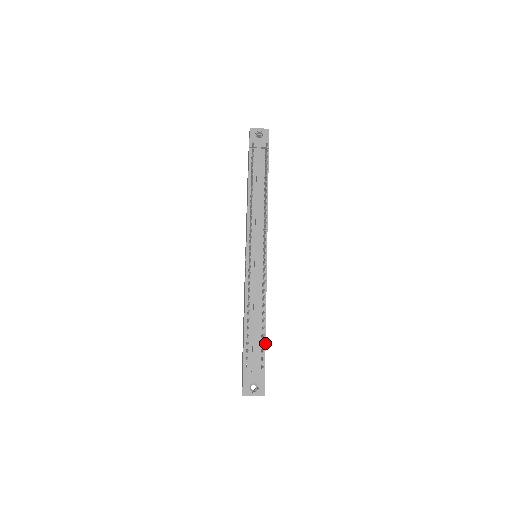
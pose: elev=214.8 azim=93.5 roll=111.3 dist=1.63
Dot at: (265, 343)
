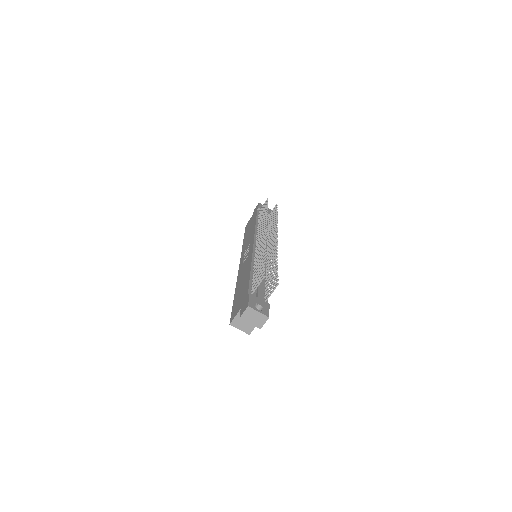
Dot at: occluded
